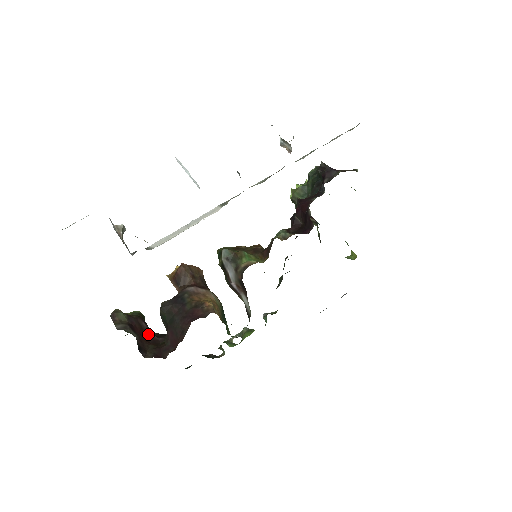
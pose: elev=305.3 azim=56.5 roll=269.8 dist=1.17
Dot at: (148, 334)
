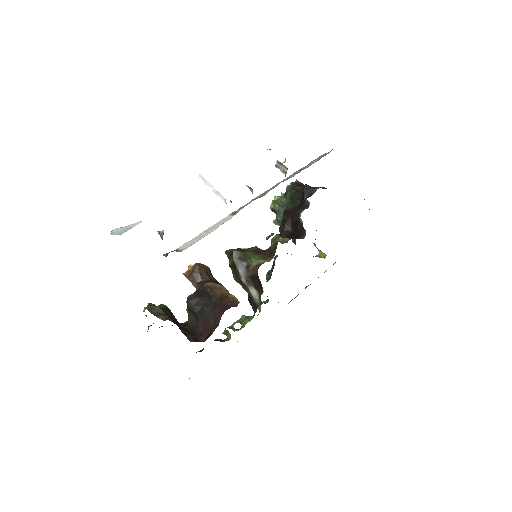
Dot at: (178, 323)
